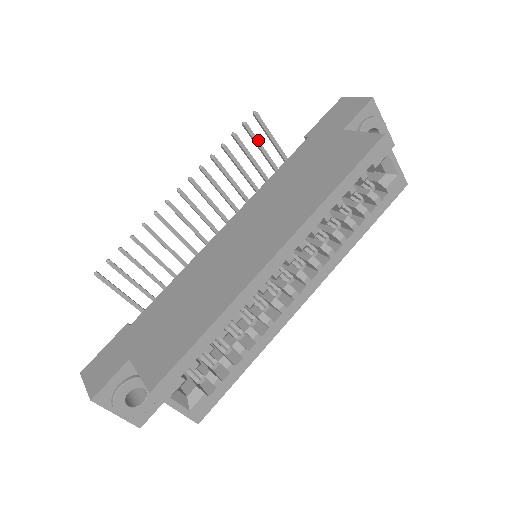
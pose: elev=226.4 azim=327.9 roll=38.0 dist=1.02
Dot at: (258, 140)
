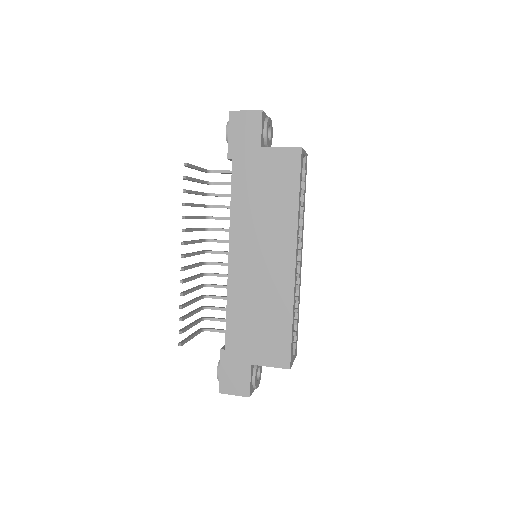
Dot at: (193, 178)
